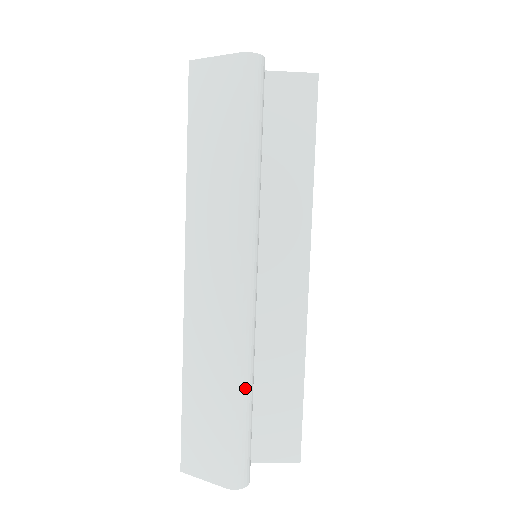
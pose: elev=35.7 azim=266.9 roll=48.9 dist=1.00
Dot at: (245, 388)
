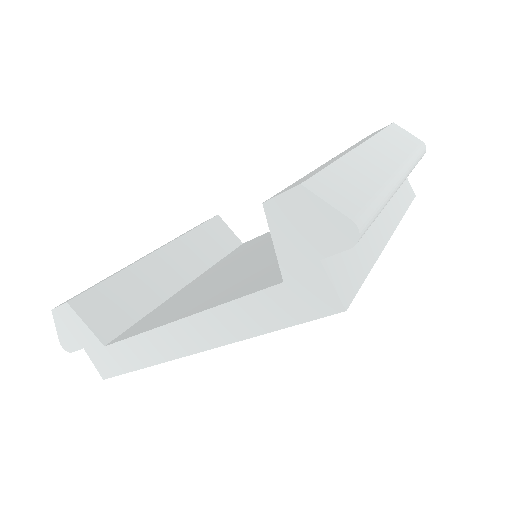
Dot at: (385, 203)
